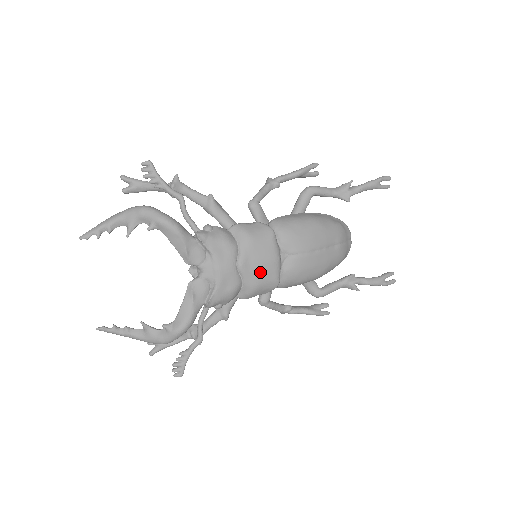
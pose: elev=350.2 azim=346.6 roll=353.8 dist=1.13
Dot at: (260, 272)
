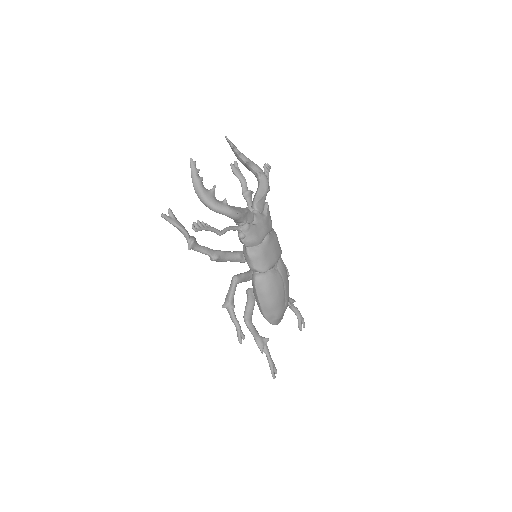
Dot at: (270, 252)
